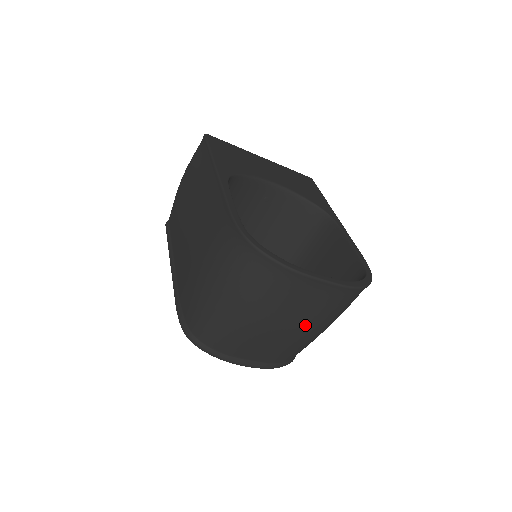
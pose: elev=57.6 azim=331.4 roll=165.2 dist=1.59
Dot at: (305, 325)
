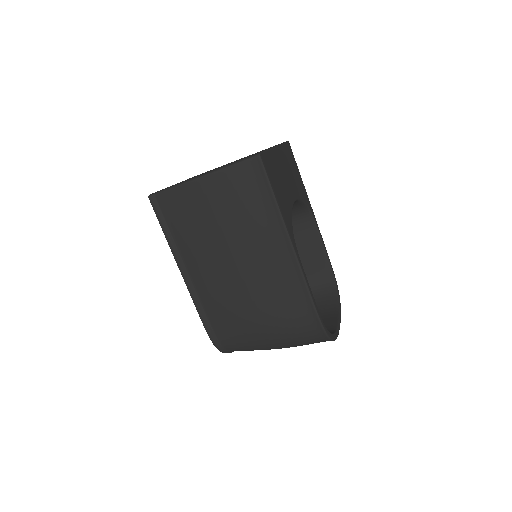
Dot at: occluded
